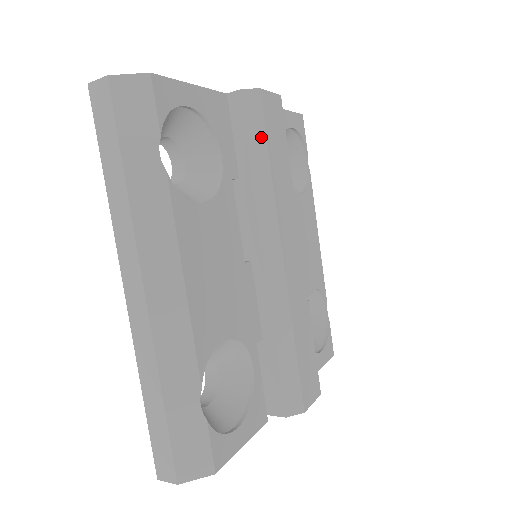
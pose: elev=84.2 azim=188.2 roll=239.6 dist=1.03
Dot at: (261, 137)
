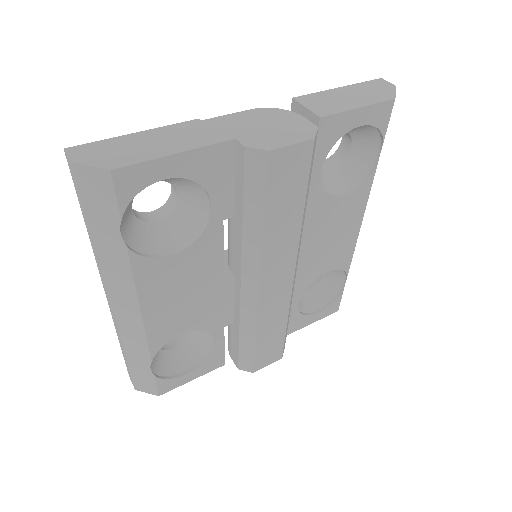
Dot at: (260, 196)
